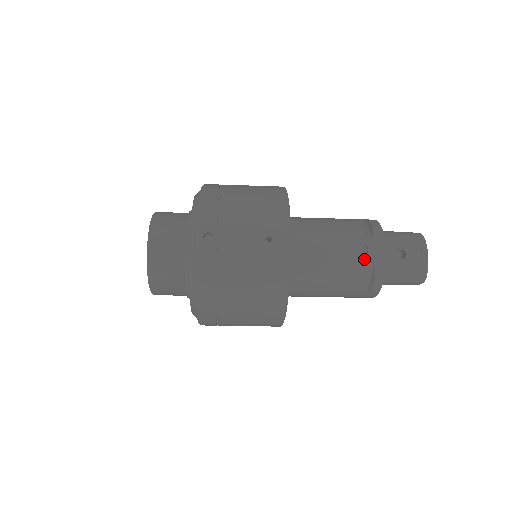
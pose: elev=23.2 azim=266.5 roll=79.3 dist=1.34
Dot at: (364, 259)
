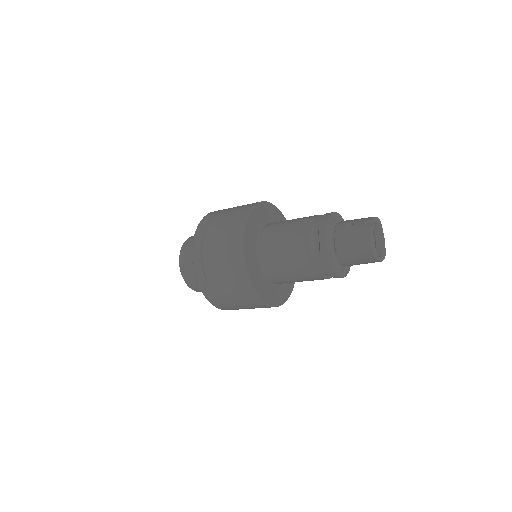
Dot at: (311, 225)
